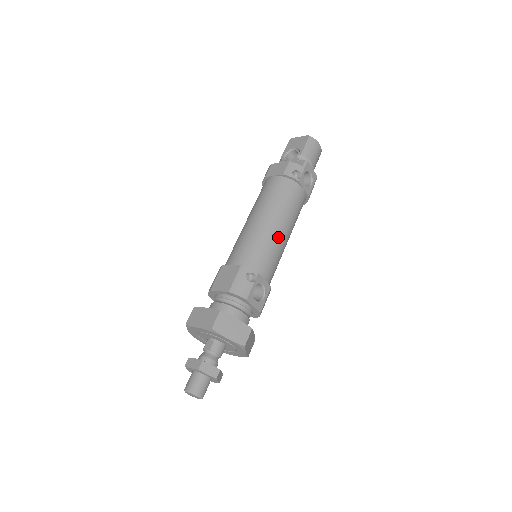
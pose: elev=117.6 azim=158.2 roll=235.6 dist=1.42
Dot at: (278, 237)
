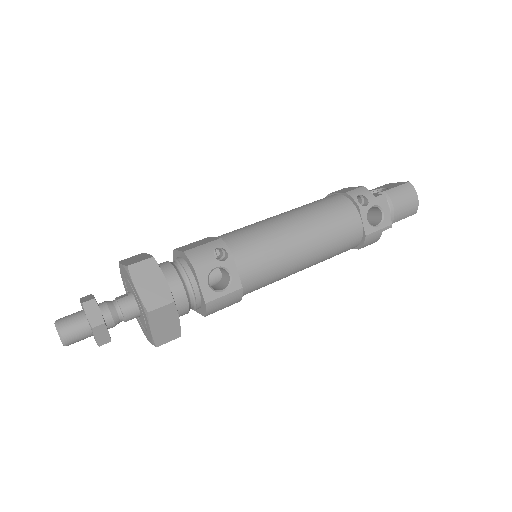
Dot at: (290, 242)
